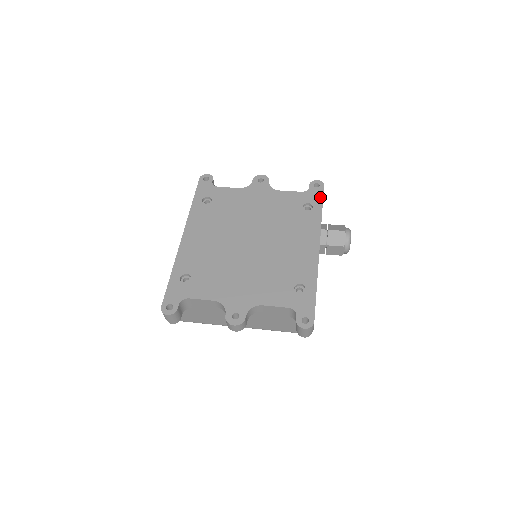
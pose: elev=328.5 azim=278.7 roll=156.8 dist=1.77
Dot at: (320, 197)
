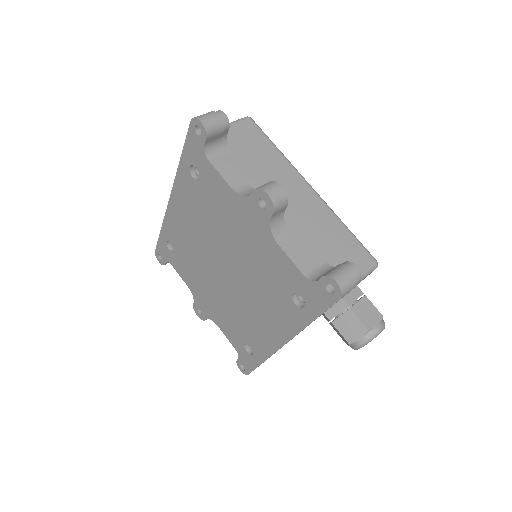
Dot at: (321, 307)
